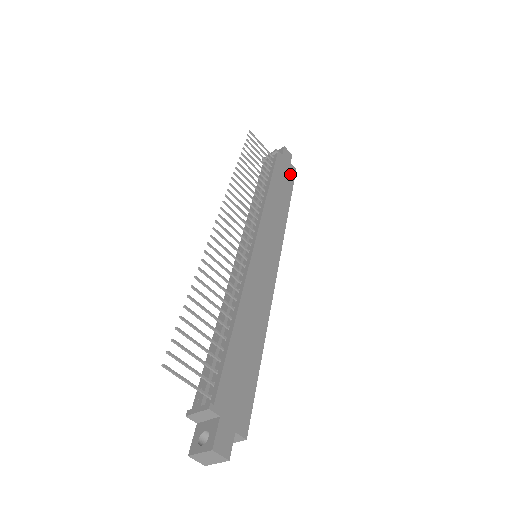
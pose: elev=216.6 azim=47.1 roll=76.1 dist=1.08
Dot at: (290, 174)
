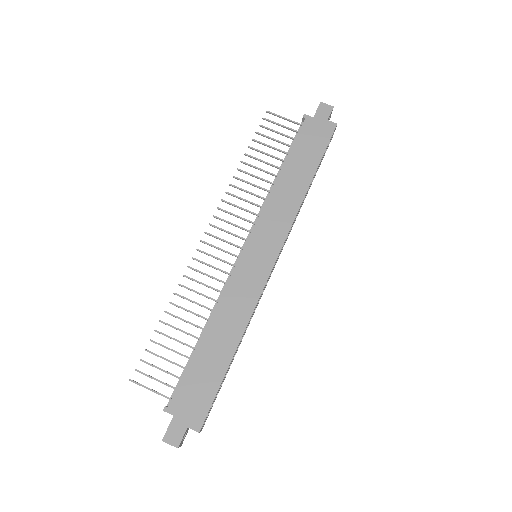
Dot at: (323, 137)
